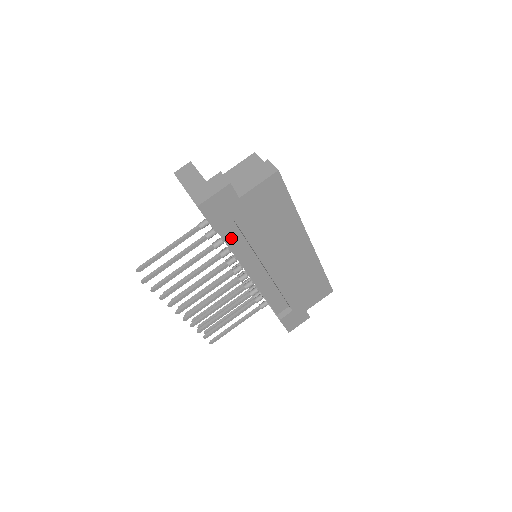
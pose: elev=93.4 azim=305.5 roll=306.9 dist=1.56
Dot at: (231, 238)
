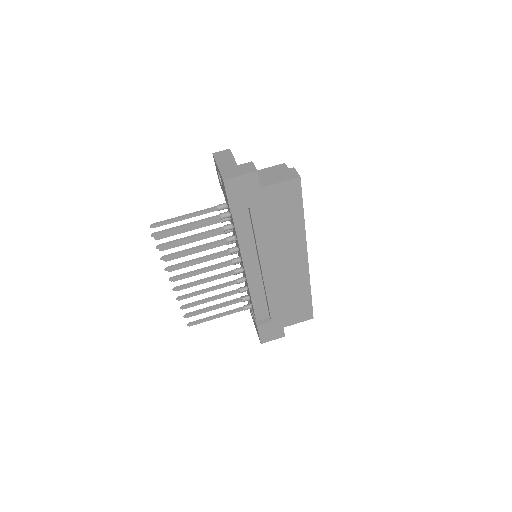
Dot at: (241, 225)
